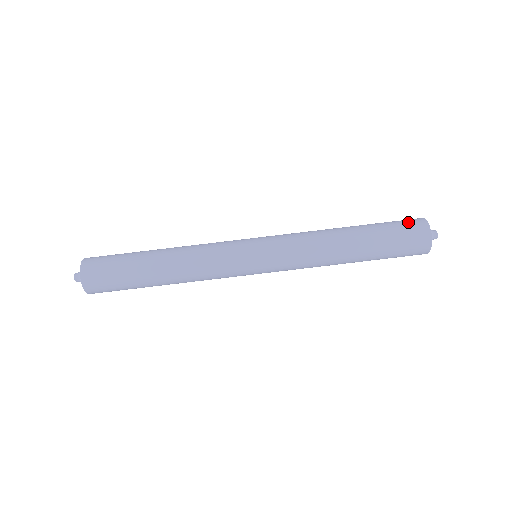
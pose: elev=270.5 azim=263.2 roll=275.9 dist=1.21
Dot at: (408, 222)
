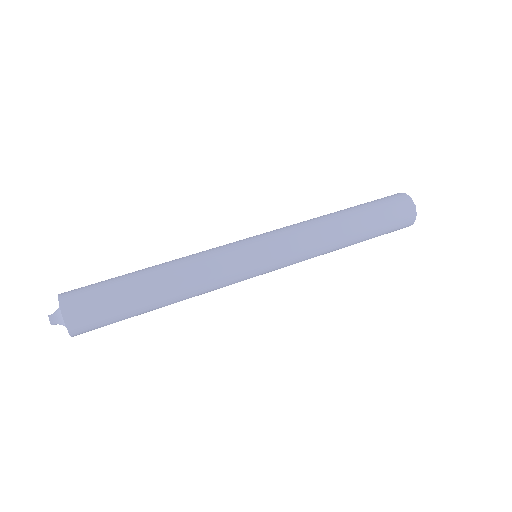
Dot at: occluded
